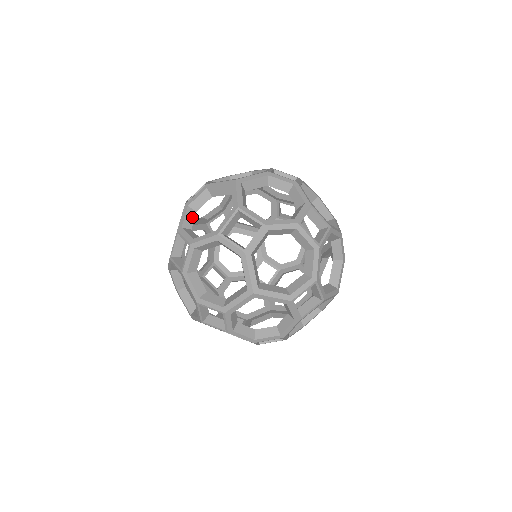
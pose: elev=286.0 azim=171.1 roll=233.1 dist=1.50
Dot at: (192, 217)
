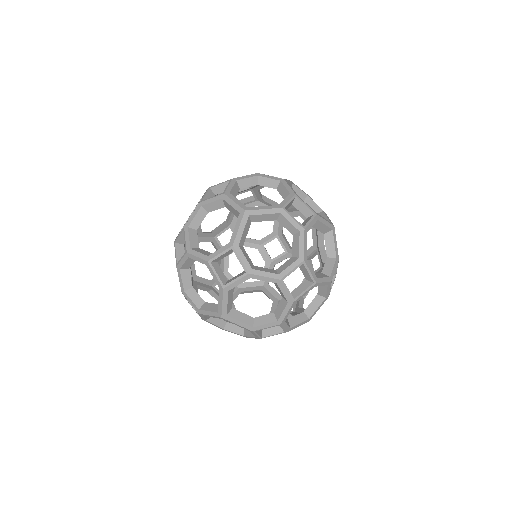
Dot at: occluded
